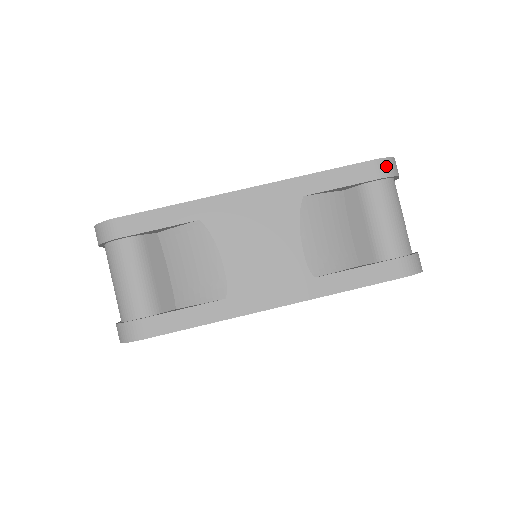
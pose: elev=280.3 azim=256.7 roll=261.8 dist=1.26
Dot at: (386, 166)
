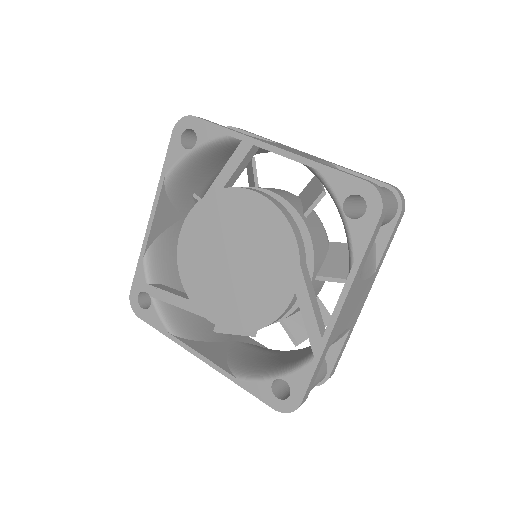
Dot at: (384, 207)
